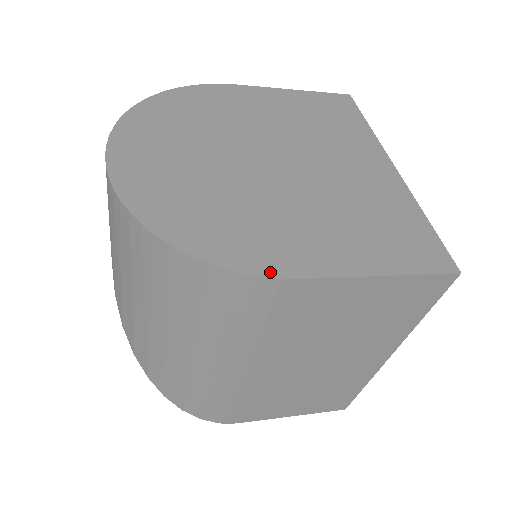
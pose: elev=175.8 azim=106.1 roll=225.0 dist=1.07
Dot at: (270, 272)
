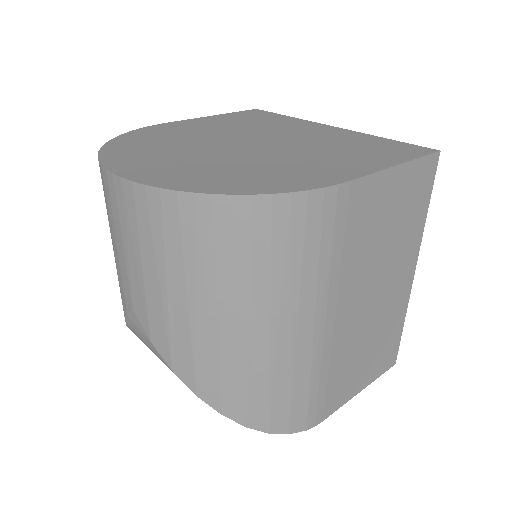
Dot at: (325, 184)
